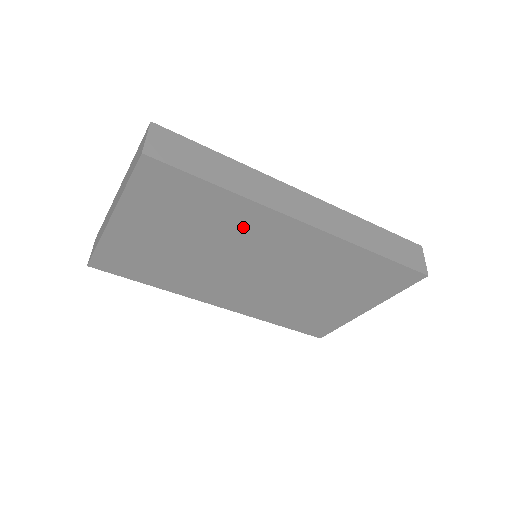
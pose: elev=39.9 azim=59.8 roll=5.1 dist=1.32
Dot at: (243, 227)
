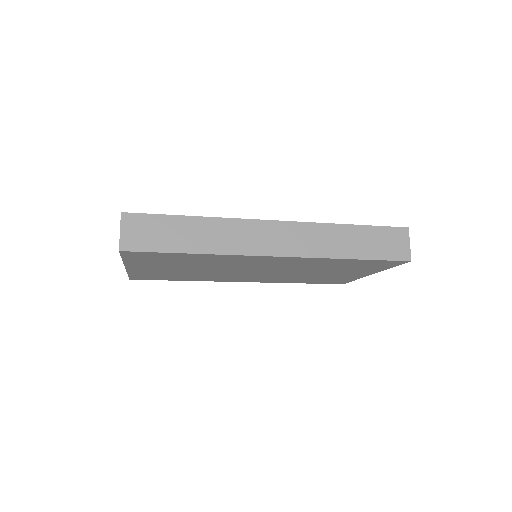
Dot at: (226, 261)
